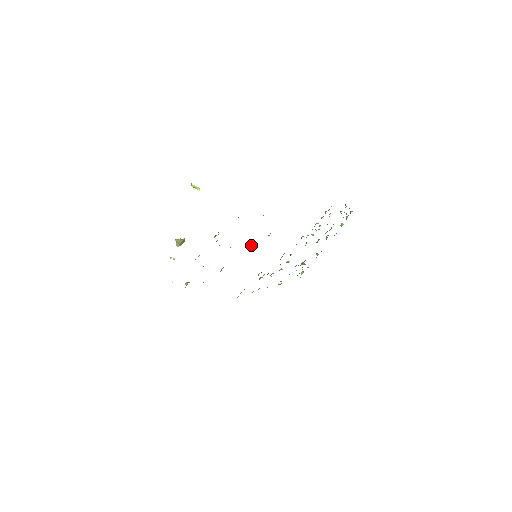
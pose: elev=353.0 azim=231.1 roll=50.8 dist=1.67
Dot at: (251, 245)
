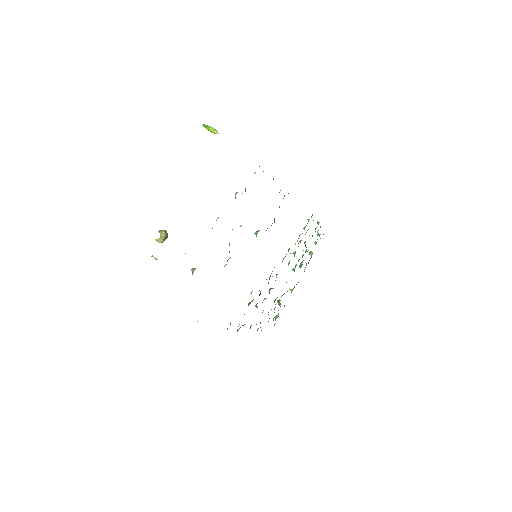
Dot at: (257, 232)
